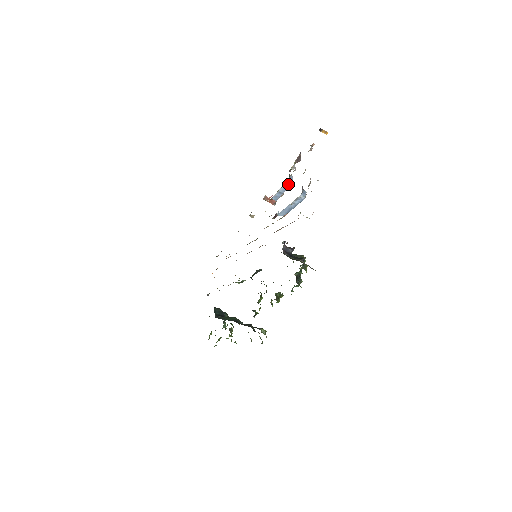
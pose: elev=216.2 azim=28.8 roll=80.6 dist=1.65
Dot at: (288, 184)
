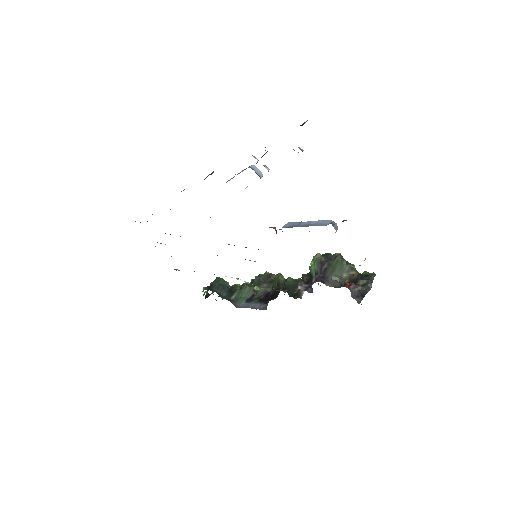
Dot at: occluded
